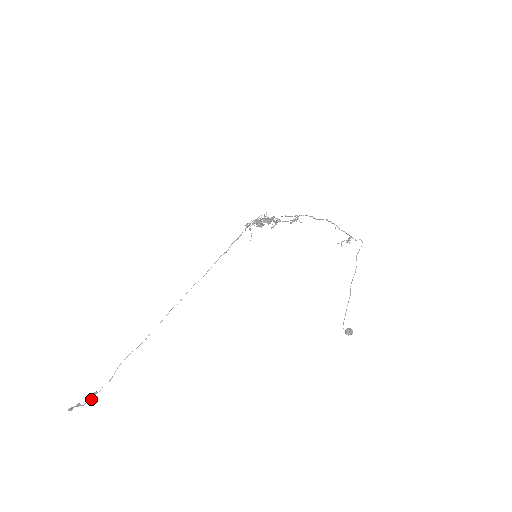
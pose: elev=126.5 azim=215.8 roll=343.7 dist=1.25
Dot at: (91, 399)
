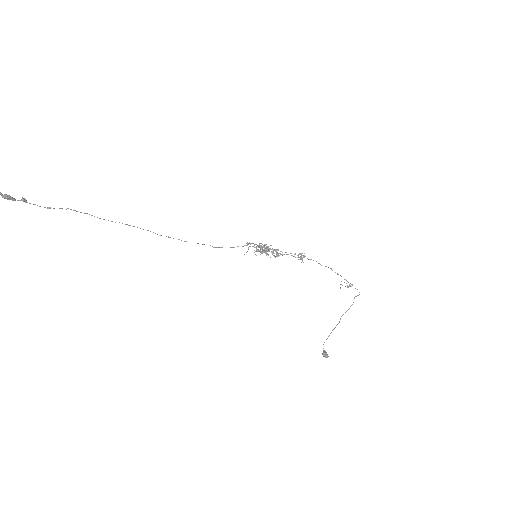
Dot at: (12, 198)
